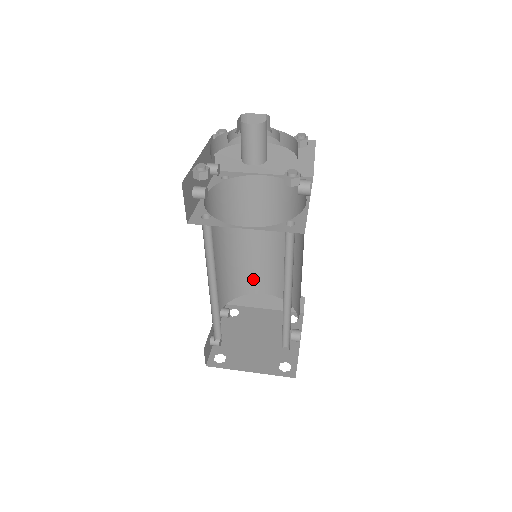
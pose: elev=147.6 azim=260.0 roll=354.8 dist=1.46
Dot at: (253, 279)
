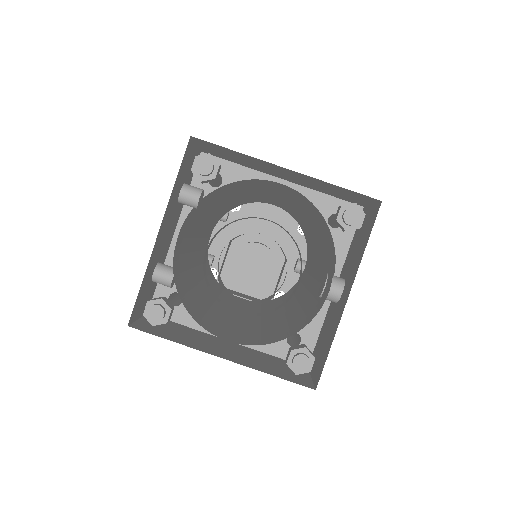
Dot at: (260, 200)
